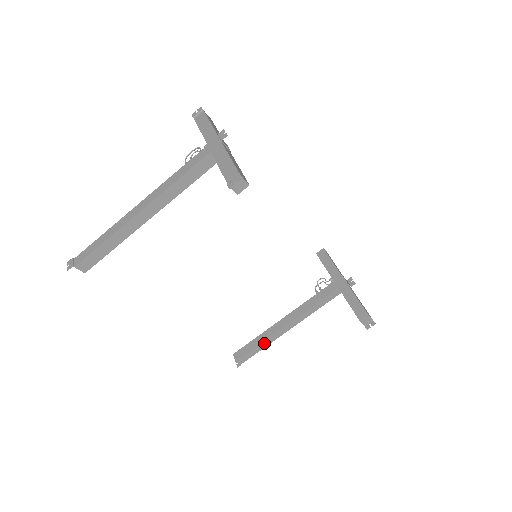
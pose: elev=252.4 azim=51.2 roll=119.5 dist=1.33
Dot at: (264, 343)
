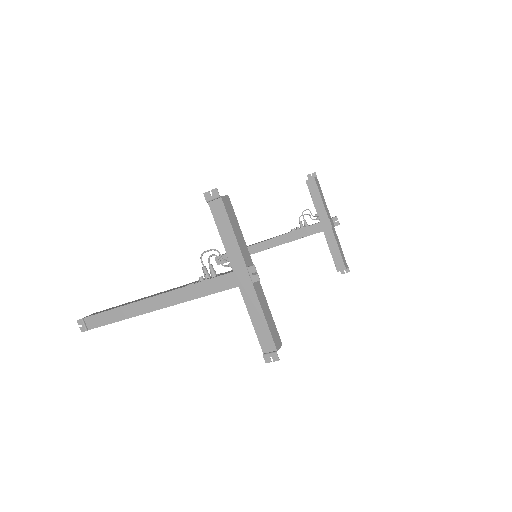
Dot at: occluded
